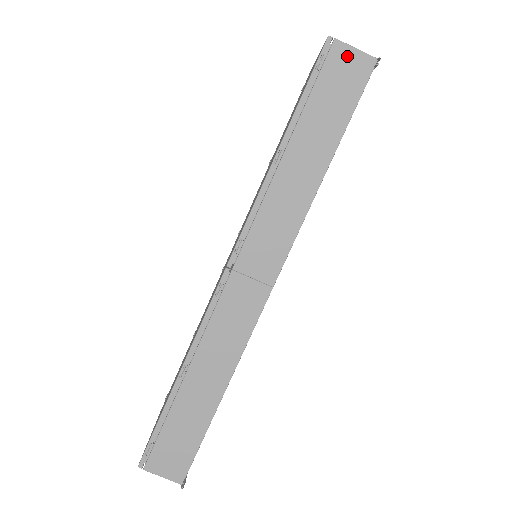
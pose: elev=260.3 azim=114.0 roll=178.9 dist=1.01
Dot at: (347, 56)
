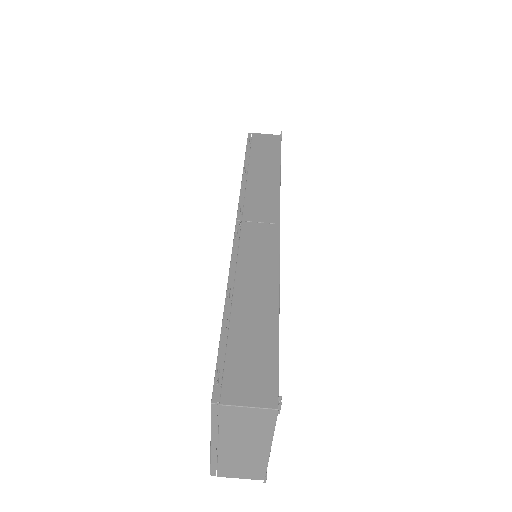
Dot at: (263, 136)
